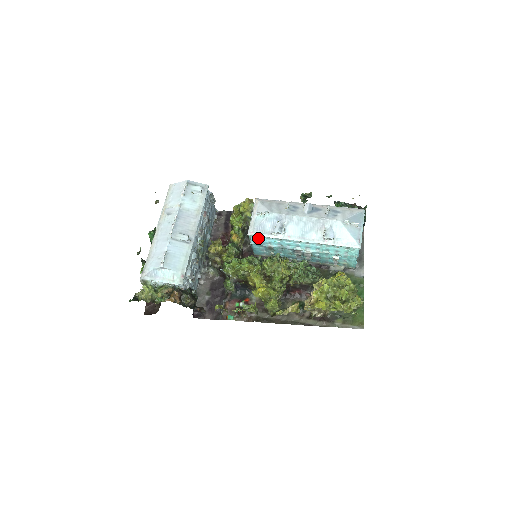
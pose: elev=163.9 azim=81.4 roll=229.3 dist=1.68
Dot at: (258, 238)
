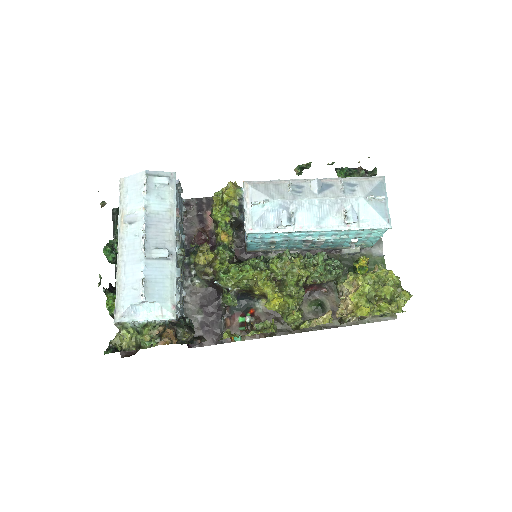
Dot at: (258, 234)
